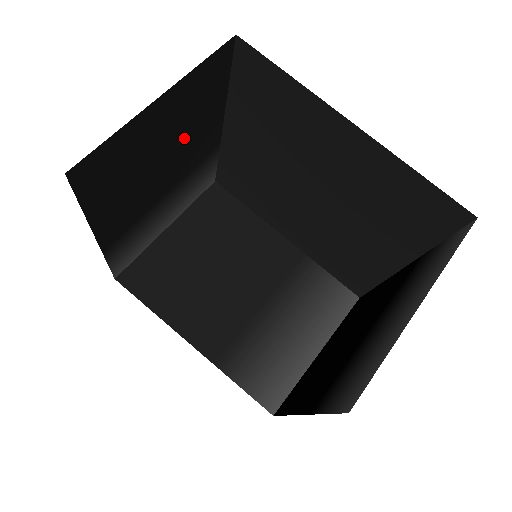
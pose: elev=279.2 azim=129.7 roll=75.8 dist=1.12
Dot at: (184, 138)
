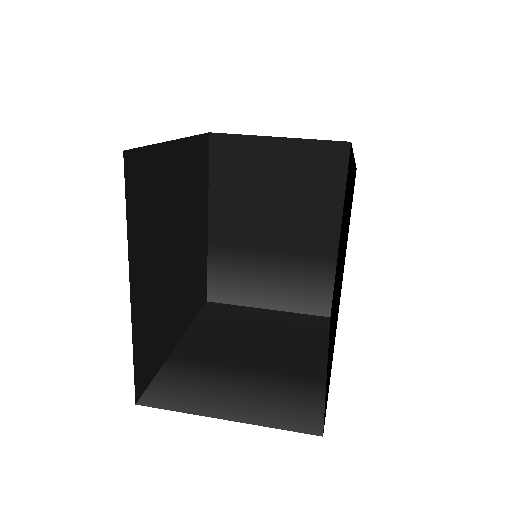
Dot at: occluded
